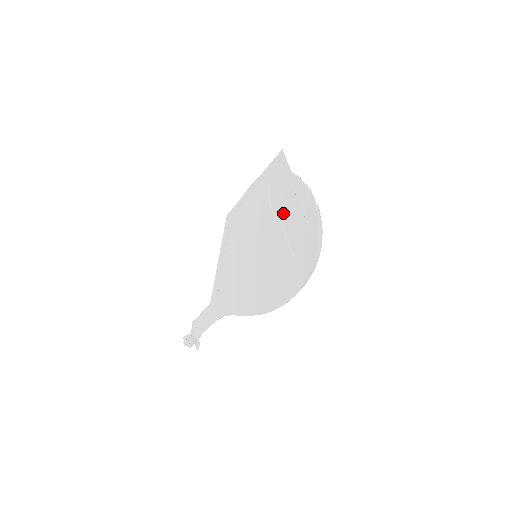
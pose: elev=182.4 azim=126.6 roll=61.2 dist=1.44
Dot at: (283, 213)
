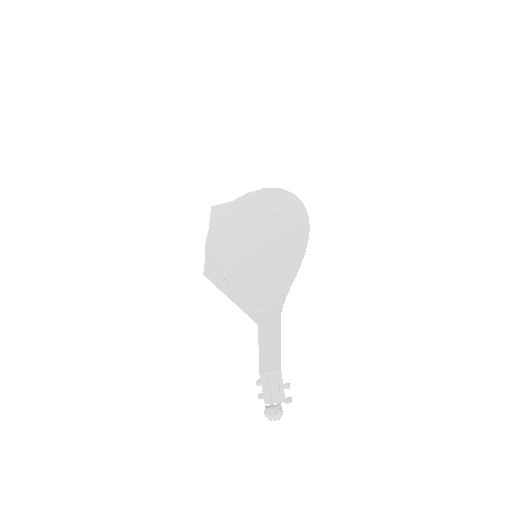
Dot at: (249, 213)
